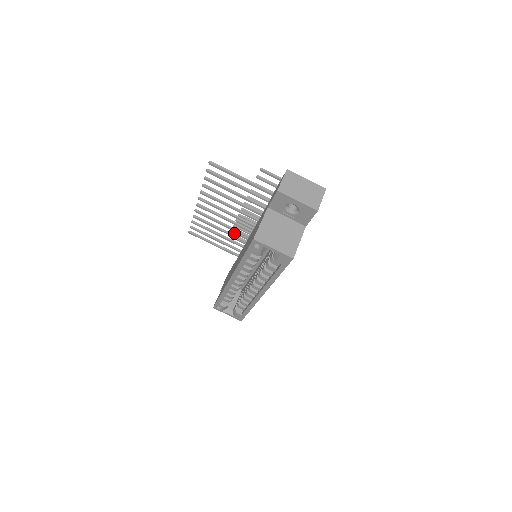
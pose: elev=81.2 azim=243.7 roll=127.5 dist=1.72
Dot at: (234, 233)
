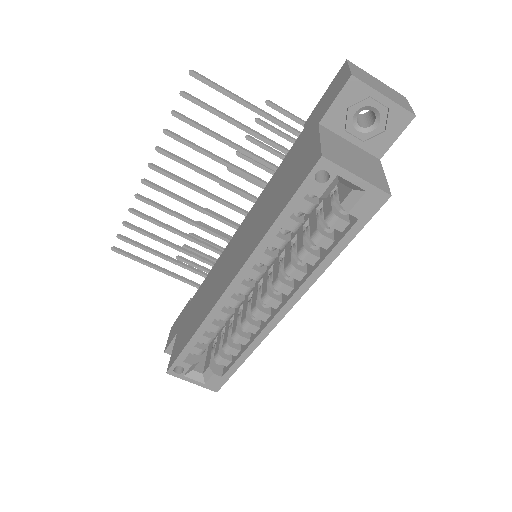
Dot at: occluded
